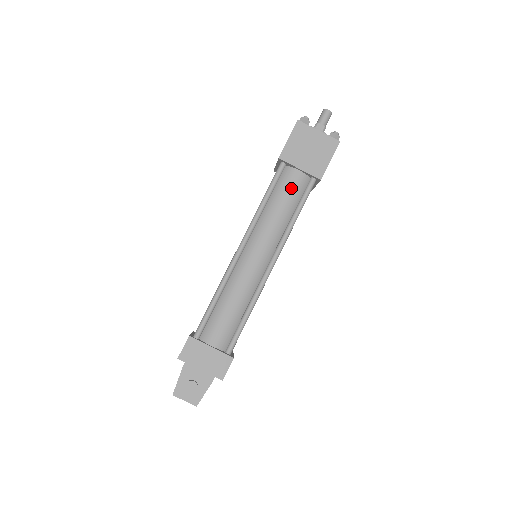
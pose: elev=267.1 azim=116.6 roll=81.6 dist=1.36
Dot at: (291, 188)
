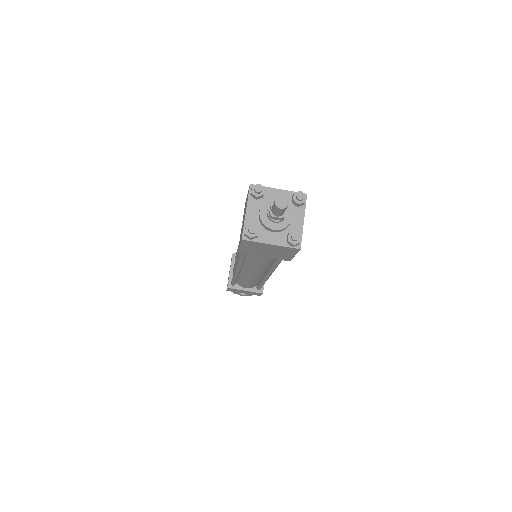
Dot at: (262, 258)
